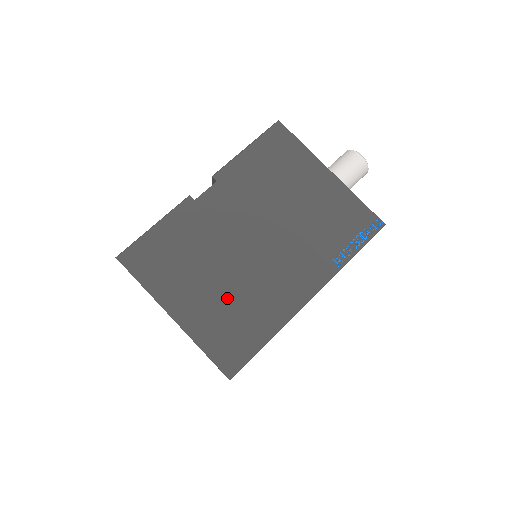
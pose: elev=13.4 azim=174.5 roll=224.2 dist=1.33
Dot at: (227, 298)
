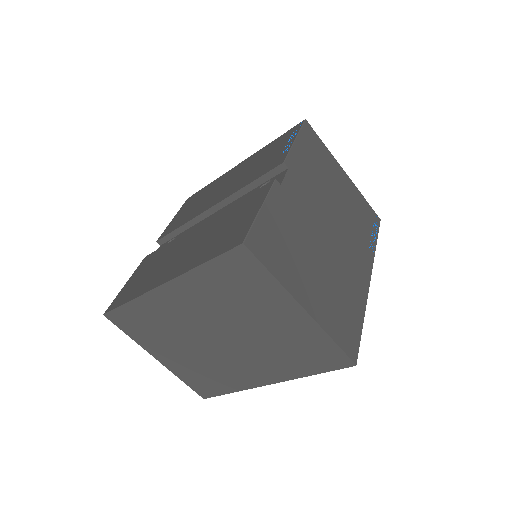
Dot at: (330, 285)
